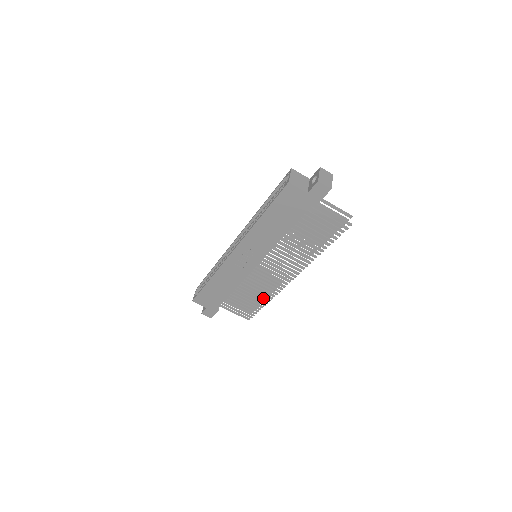
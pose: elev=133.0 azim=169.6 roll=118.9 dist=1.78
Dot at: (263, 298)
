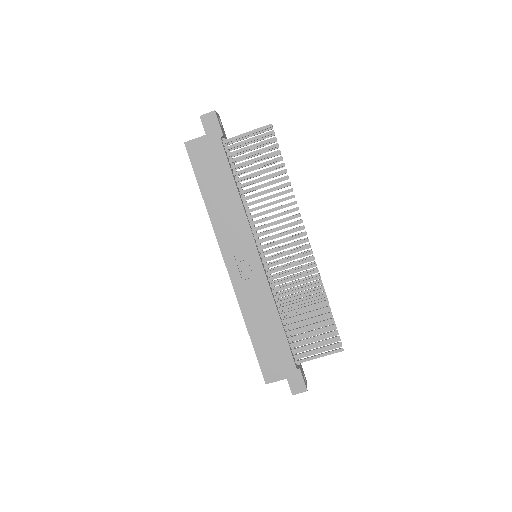
Dot at: (316, 299)
